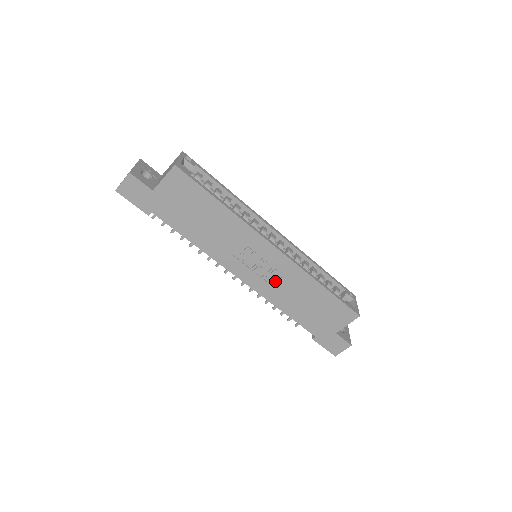
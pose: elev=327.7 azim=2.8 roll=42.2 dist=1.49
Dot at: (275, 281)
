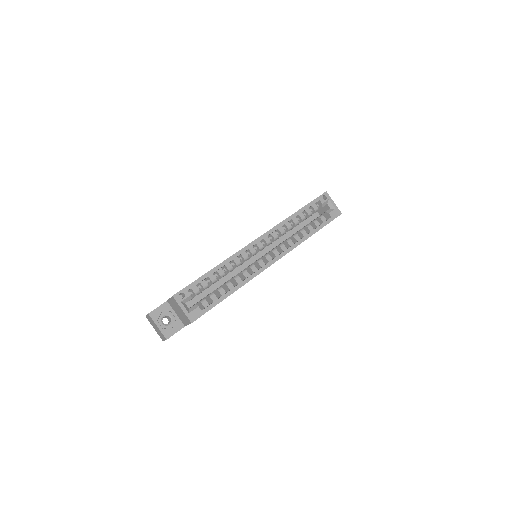
Dot at: occluded
